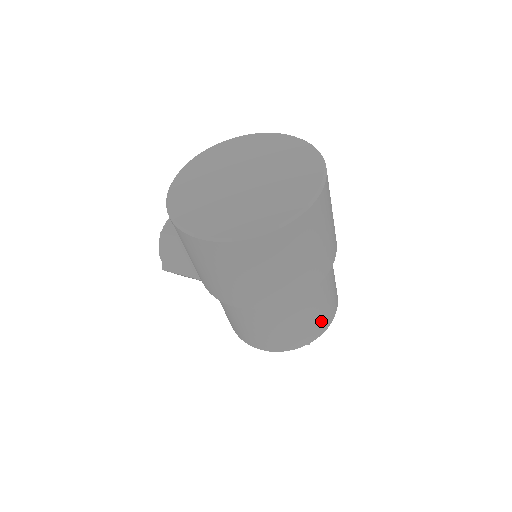
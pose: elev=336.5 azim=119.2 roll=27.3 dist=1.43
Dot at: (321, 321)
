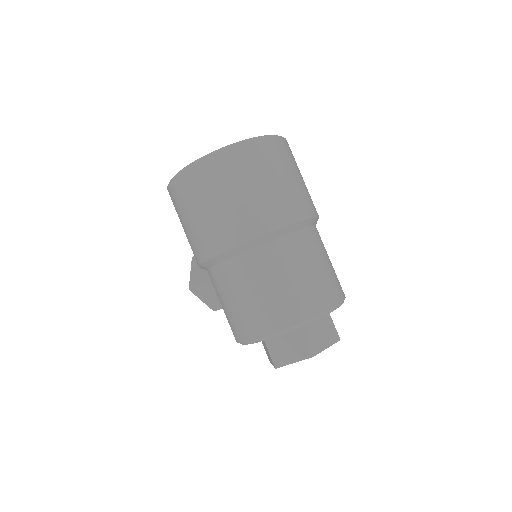
Dot at: (303, 296)
